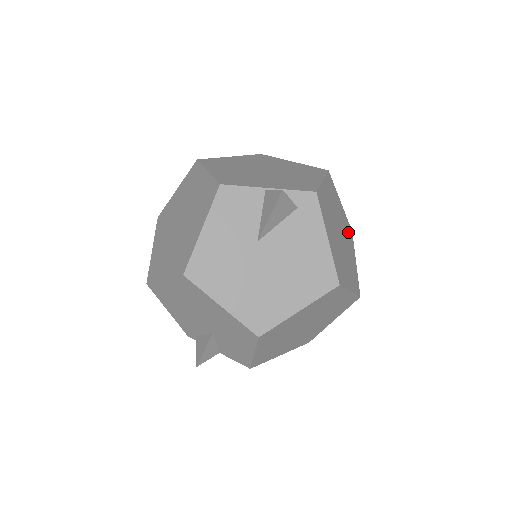
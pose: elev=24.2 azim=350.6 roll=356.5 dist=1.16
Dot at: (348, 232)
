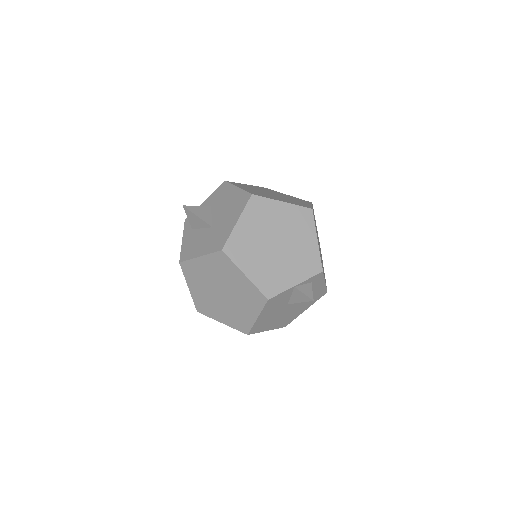
Dot at: occluded
